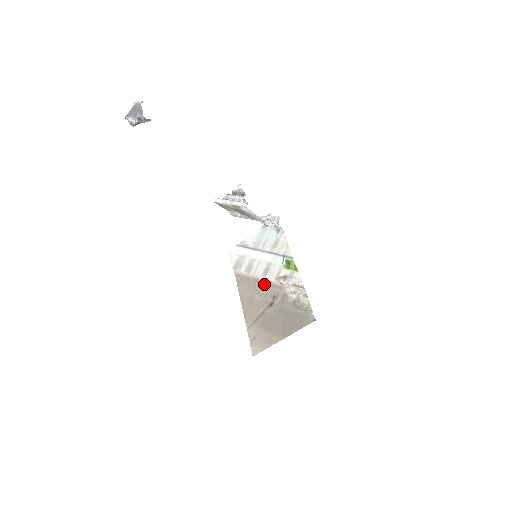
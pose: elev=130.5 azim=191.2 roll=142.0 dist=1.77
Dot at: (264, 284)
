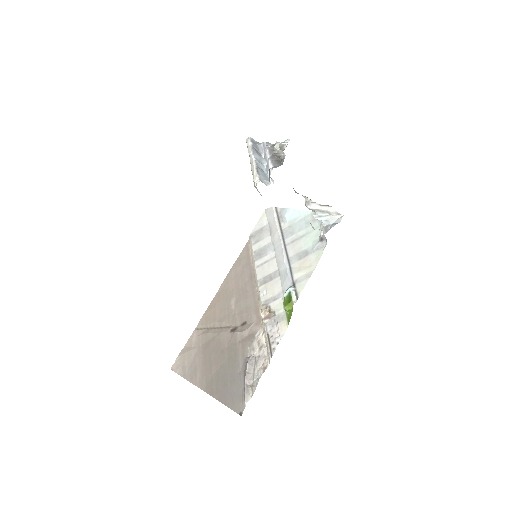
Dot at: (252, 293)
